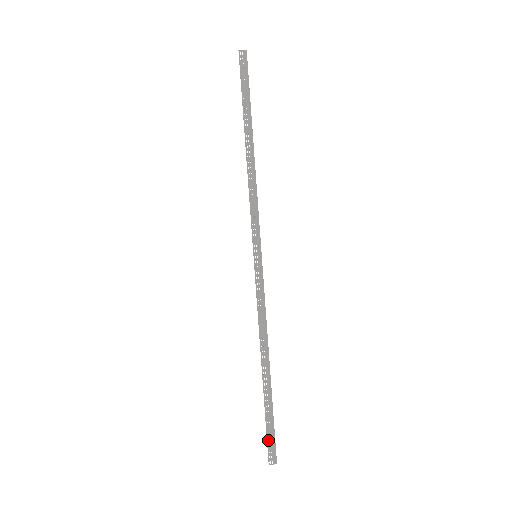
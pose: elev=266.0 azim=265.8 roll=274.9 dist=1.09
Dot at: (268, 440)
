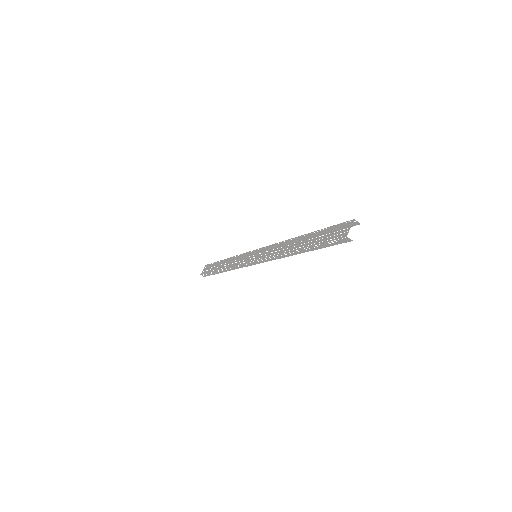
Dot at: (209, 264)
